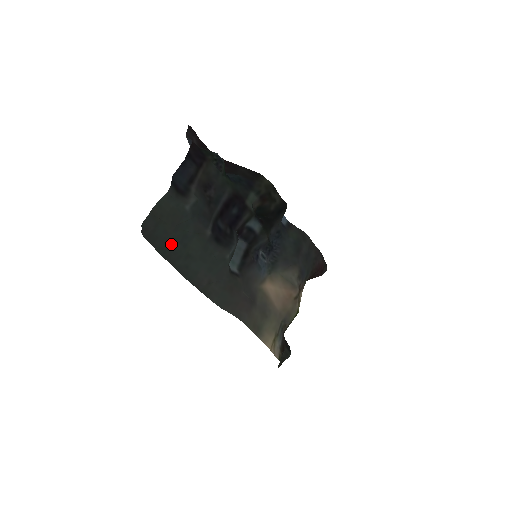
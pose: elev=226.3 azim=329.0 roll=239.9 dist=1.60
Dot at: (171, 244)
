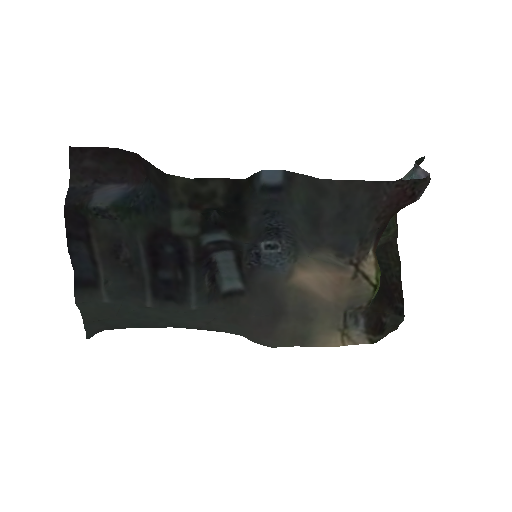
Dot at: (135, 320)
